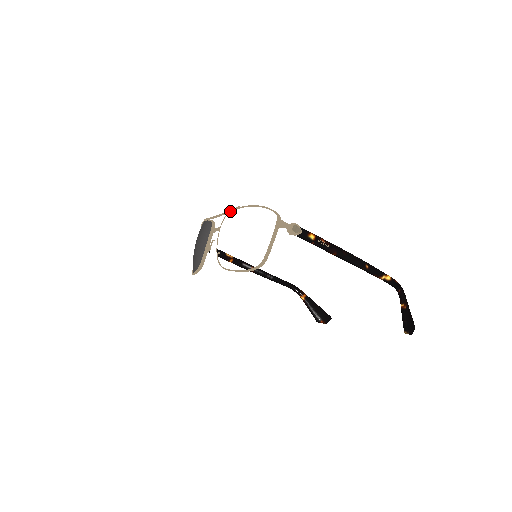
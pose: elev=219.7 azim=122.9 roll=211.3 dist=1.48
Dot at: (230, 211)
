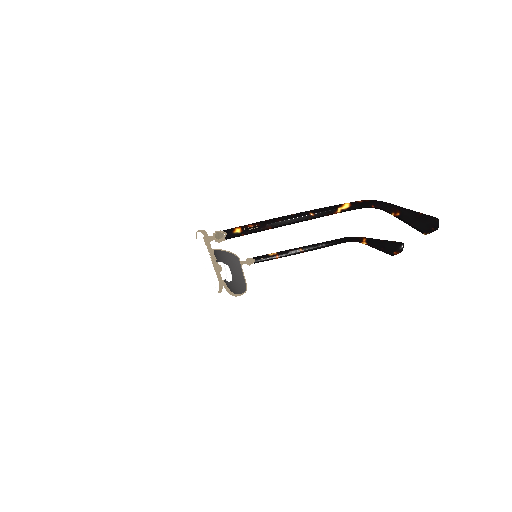
Dot at: occluded
